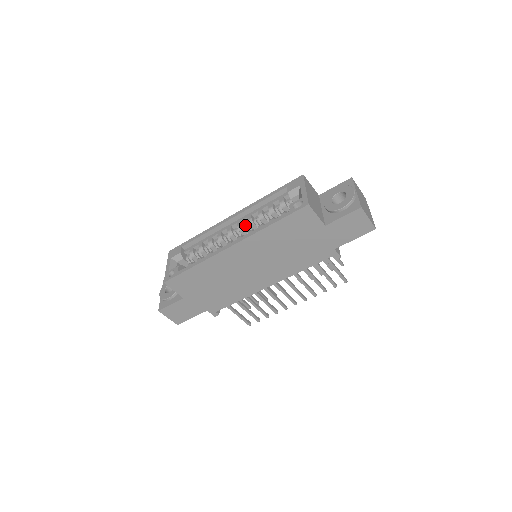
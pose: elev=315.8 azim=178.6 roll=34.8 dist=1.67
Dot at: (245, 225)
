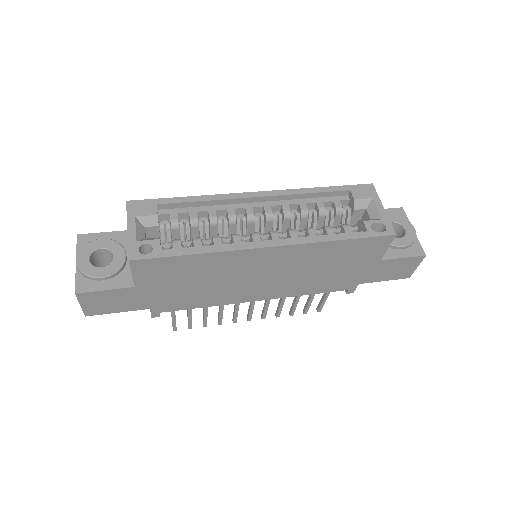
Dot at: (276, 215)
